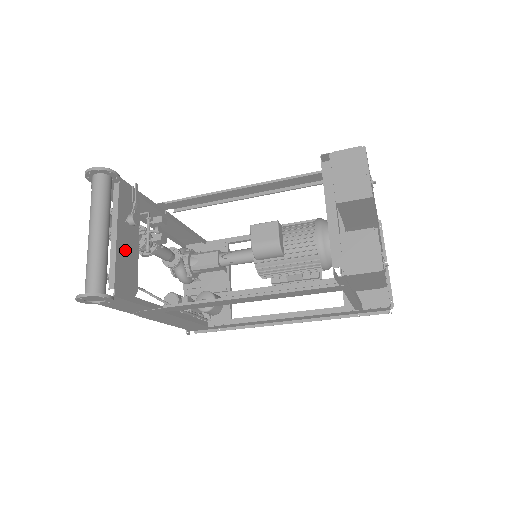
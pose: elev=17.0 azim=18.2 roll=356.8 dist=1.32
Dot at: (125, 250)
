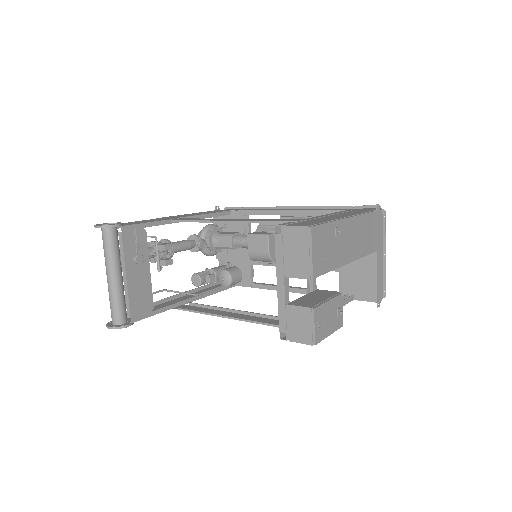
Dot at: (137, 283)
